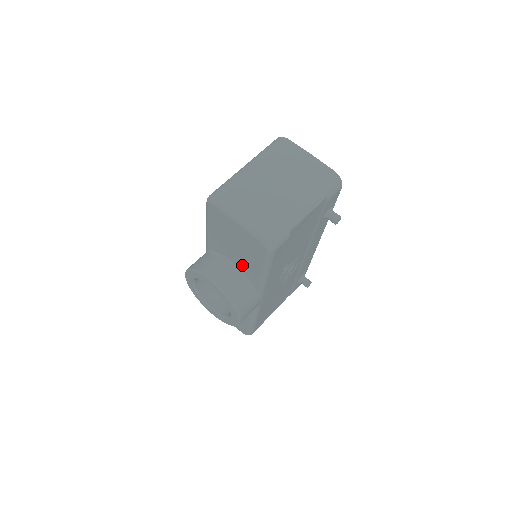
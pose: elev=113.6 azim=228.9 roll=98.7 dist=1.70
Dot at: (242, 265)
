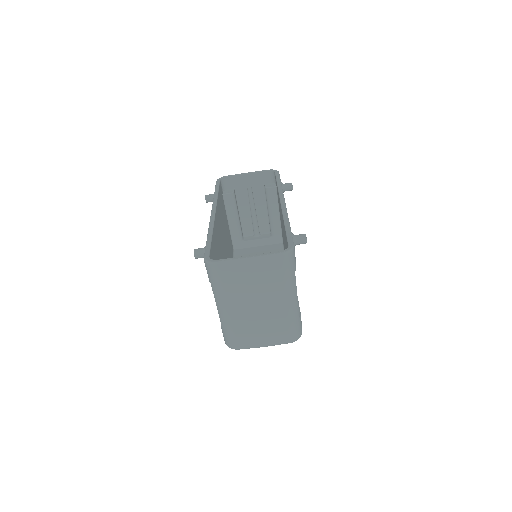
Dot at: occluded
